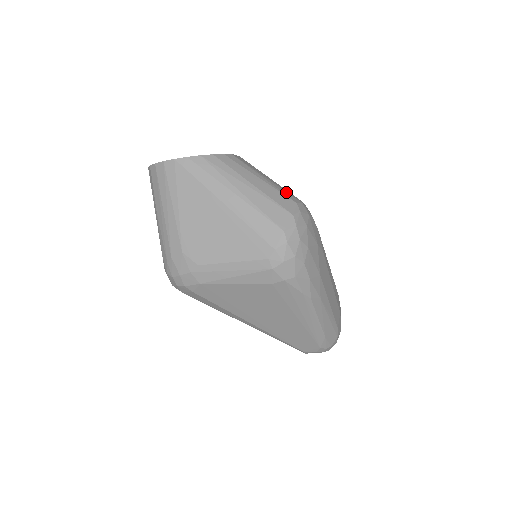
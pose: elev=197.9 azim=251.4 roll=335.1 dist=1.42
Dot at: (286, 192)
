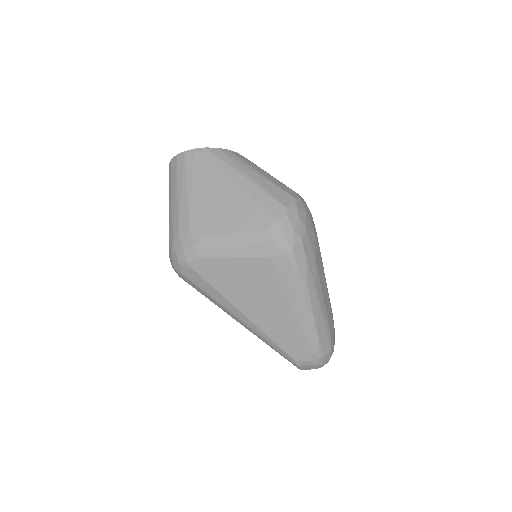
Dot at: occluded
